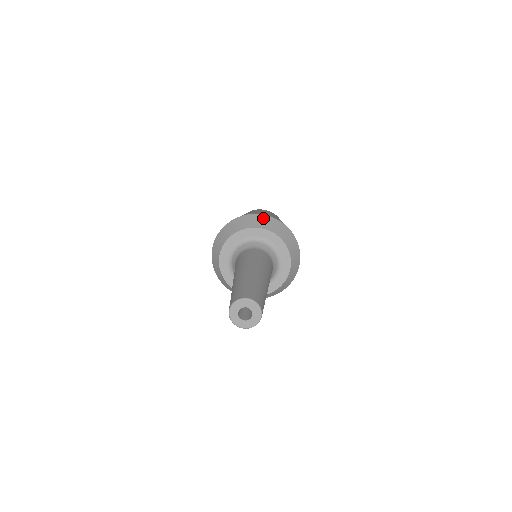
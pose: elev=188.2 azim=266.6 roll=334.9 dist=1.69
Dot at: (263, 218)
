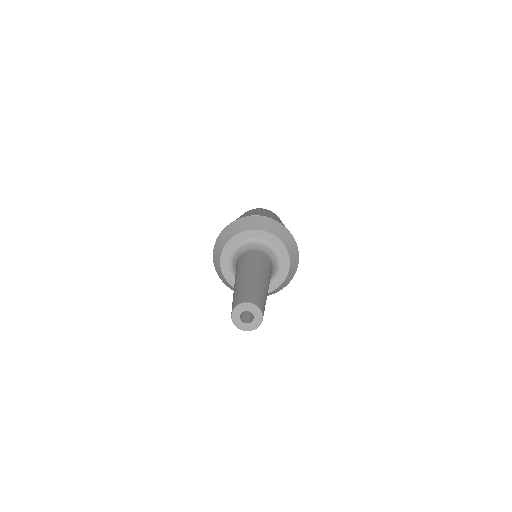
Dot at: (260, 219)
